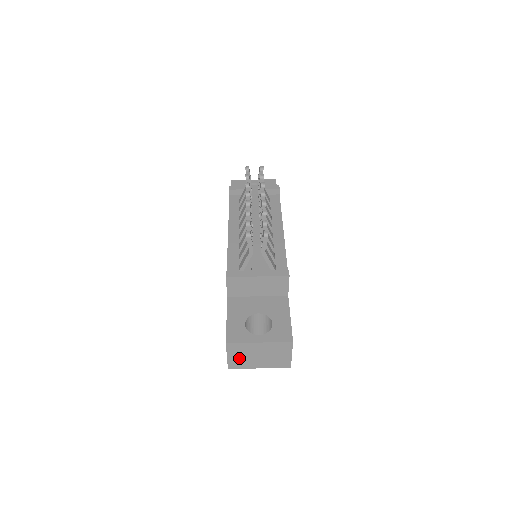
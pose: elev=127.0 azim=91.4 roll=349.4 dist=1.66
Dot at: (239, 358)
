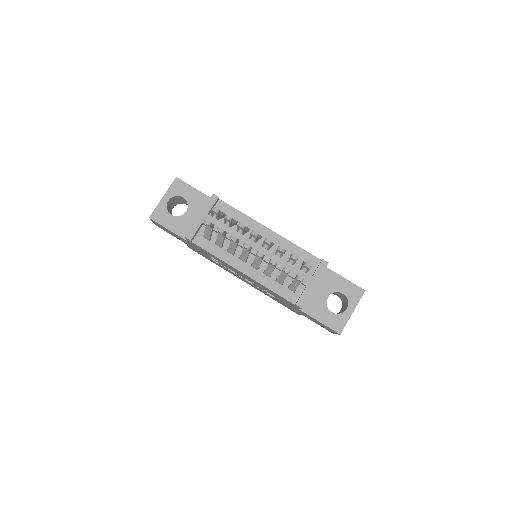
Dot at: occluded
